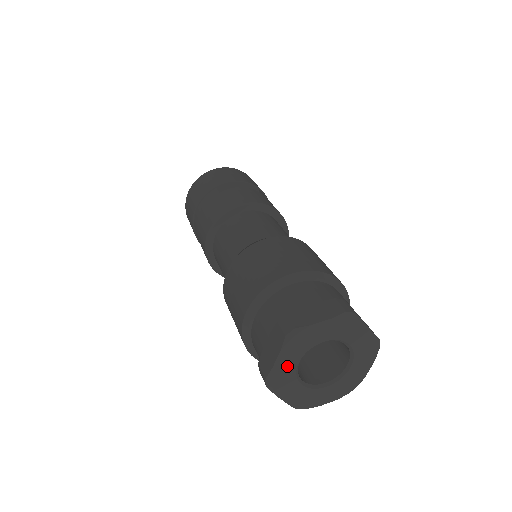
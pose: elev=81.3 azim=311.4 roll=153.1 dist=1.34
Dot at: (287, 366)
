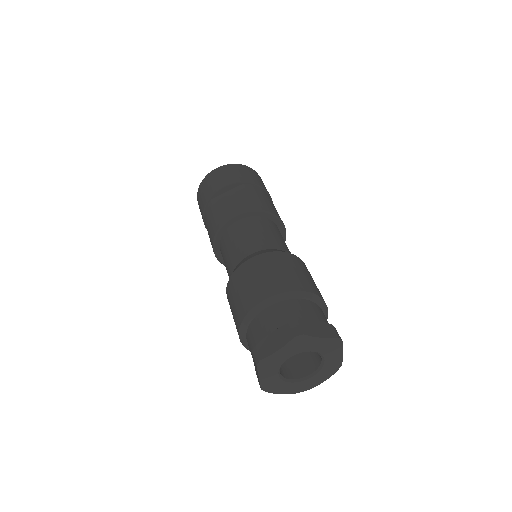
Dot at: (271, 379)
